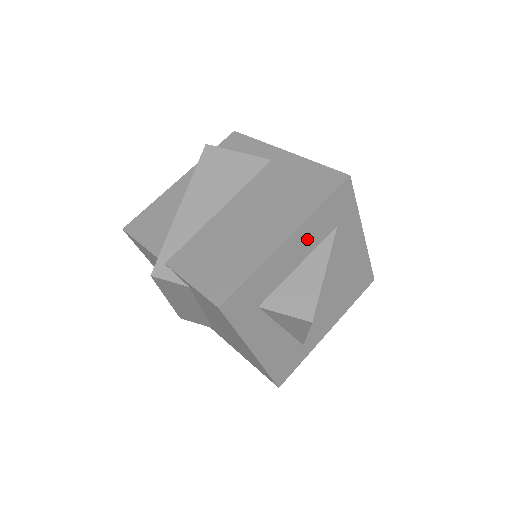
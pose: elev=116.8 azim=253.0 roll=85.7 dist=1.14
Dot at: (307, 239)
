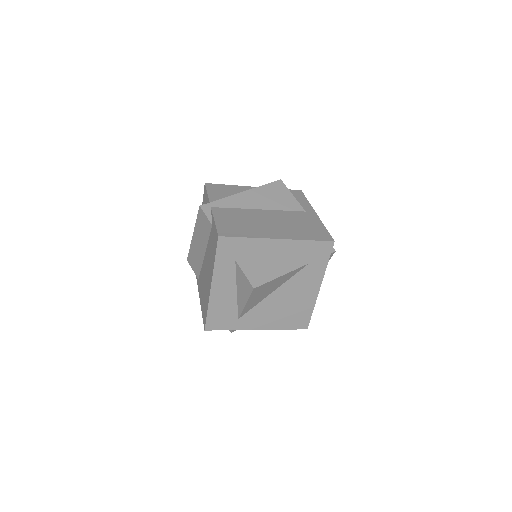
Dot at: (287, 252)
